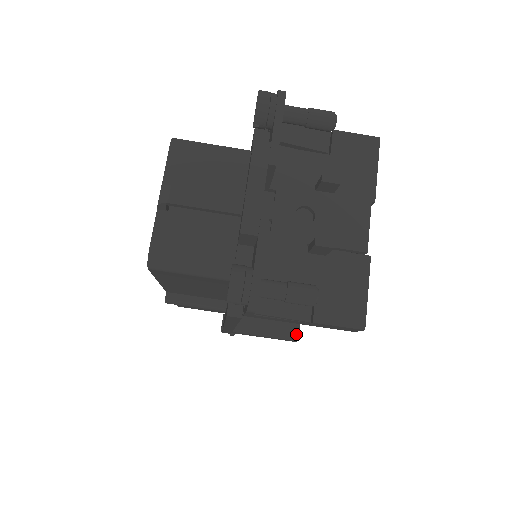
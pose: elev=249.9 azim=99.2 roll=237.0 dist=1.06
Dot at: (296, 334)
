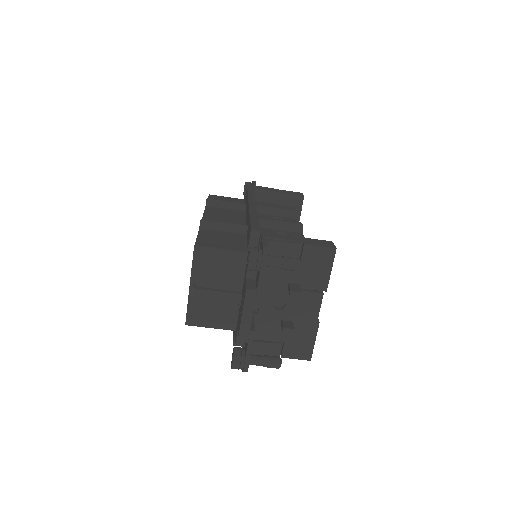
Dot at: occluded
